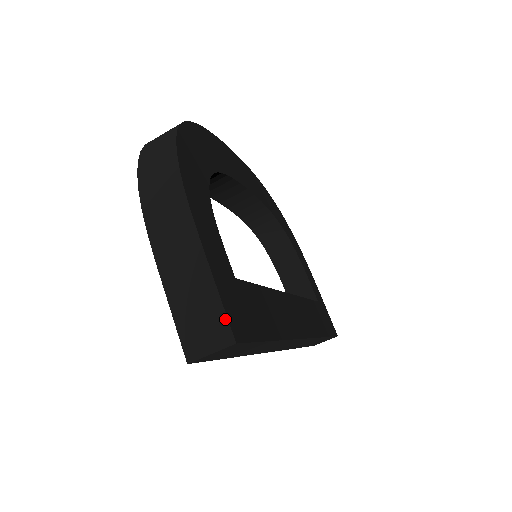
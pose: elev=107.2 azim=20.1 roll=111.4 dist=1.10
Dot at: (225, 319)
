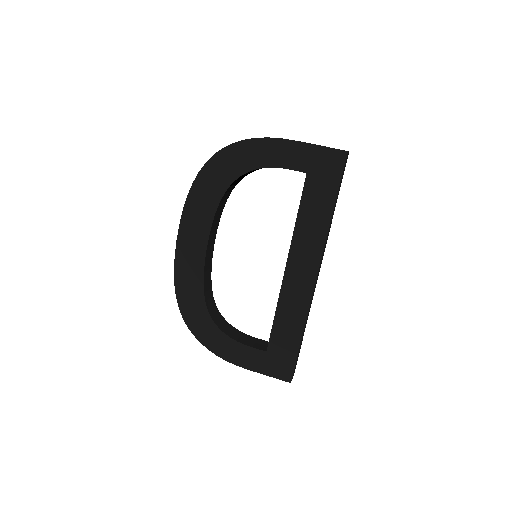
Dot at: occluded
